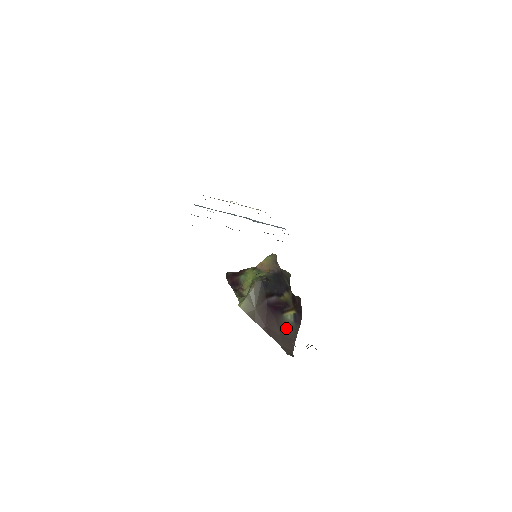
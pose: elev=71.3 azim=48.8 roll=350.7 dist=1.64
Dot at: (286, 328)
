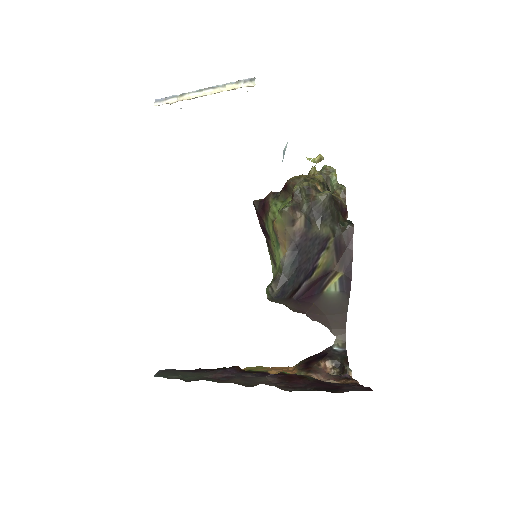
Dot at: (331, 305)
